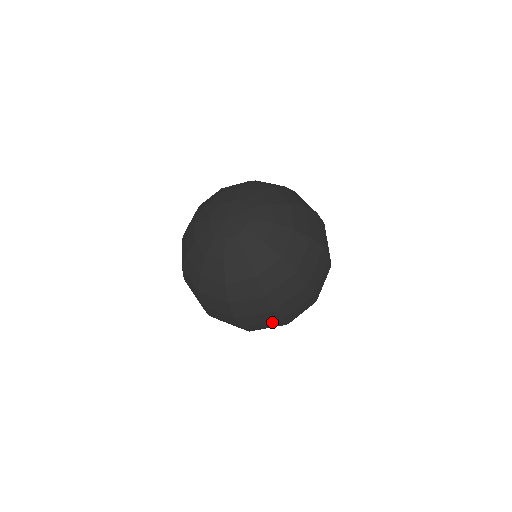
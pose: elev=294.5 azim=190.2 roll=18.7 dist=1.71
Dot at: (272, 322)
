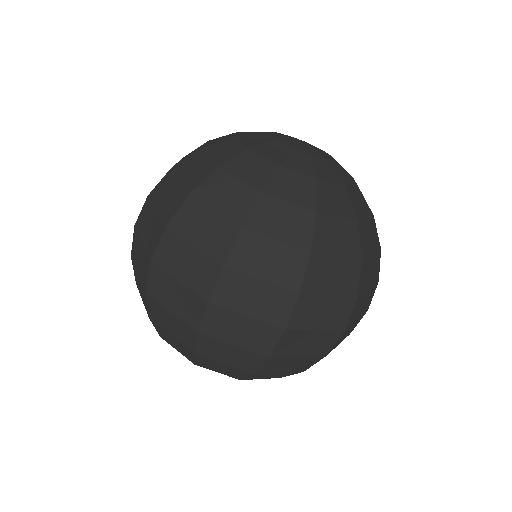
Dot at: (267, 323)
